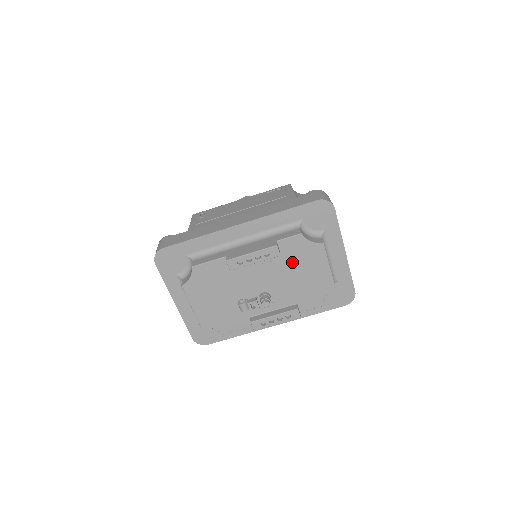
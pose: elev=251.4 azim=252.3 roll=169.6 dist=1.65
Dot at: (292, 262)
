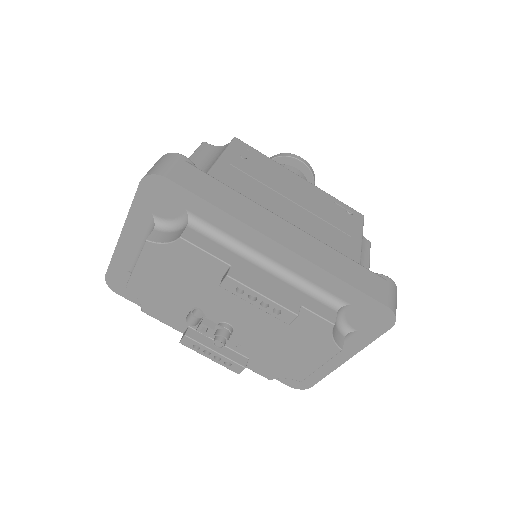
Dot at: (291, 332)
